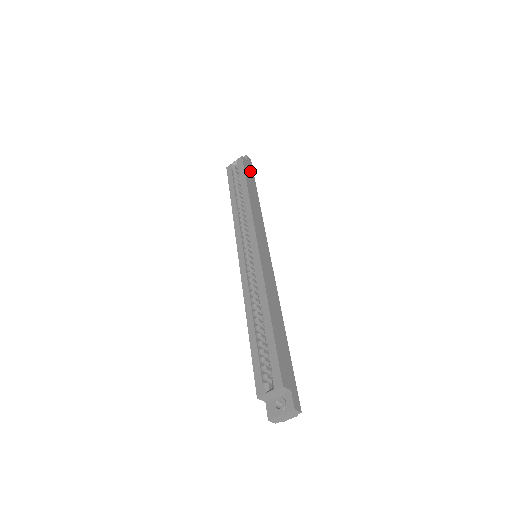
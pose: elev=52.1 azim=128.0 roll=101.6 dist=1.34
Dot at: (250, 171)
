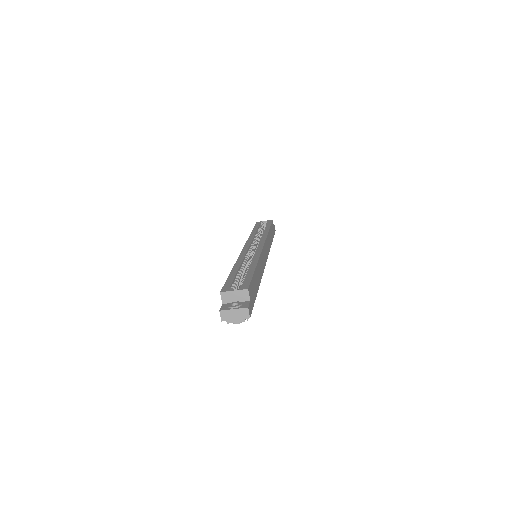
Dot at: (273, 231)
